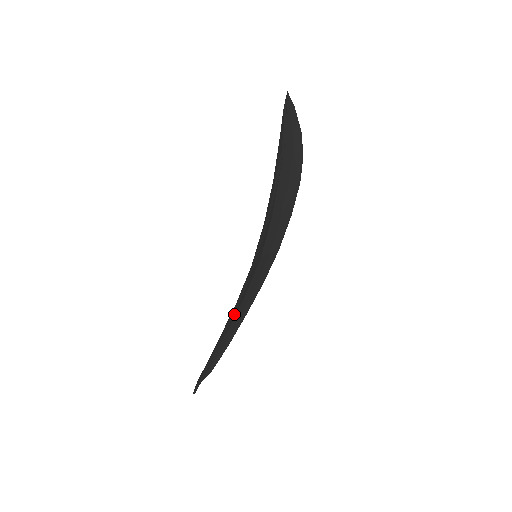
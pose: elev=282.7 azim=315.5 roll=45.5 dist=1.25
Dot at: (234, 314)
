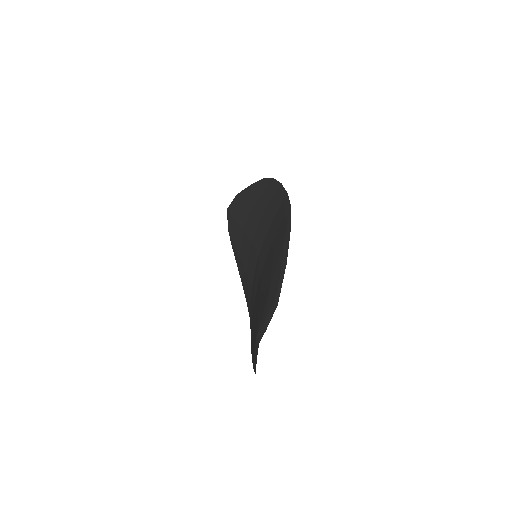
Dot at: occluded
